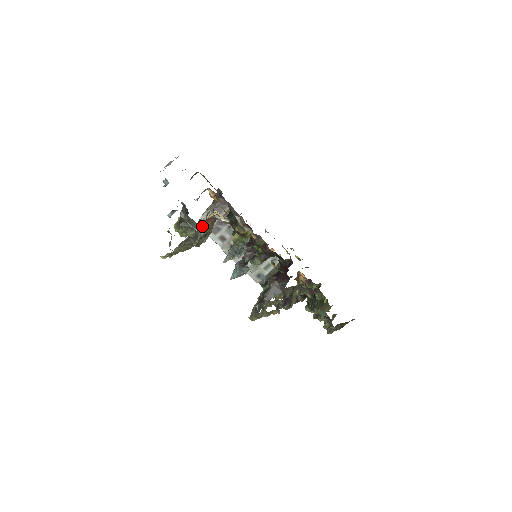
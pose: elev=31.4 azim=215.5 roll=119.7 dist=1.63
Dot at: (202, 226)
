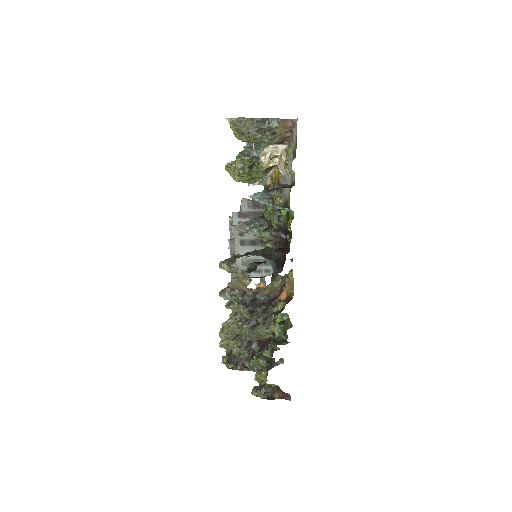
Dot at: (281, 119)
